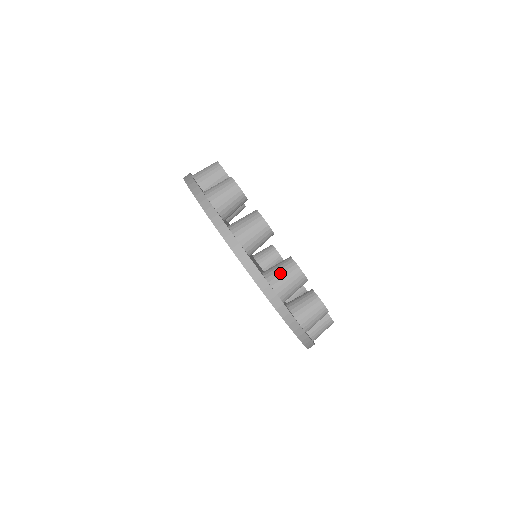
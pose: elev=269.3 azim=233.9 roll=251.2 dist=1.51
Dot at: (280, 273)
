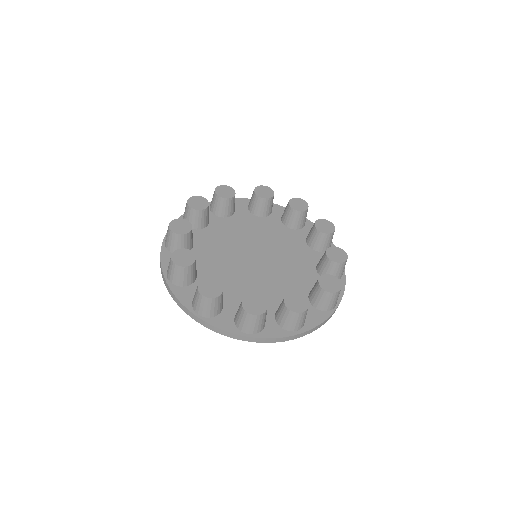
Dot at: (329, 303)
